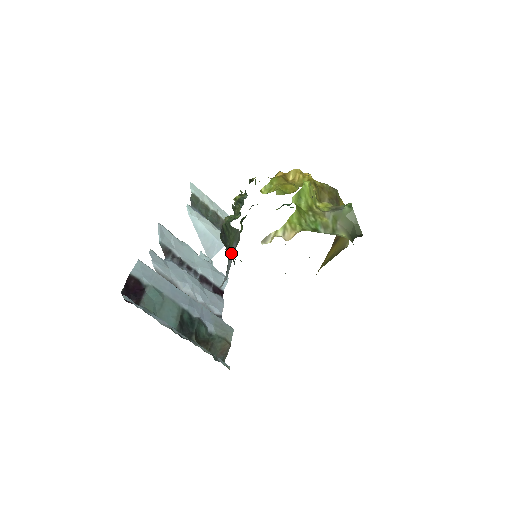
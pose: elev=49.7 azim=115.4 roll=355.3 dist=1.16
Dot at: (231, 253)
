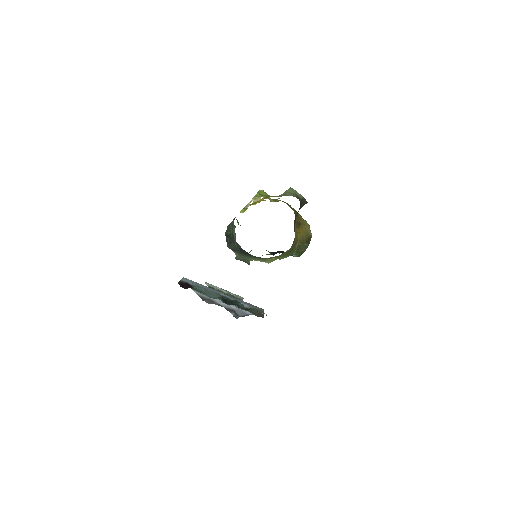
Dot at: (234, 233)
